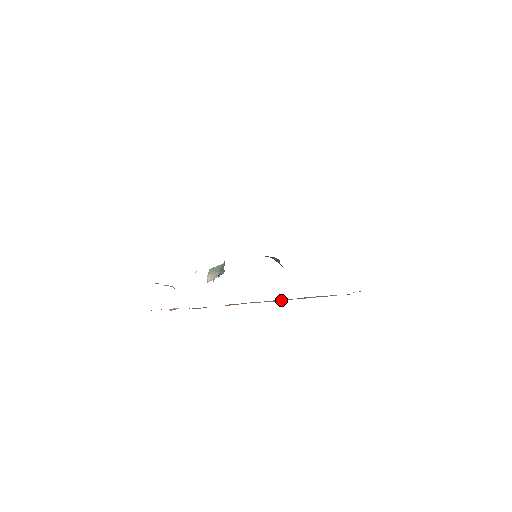
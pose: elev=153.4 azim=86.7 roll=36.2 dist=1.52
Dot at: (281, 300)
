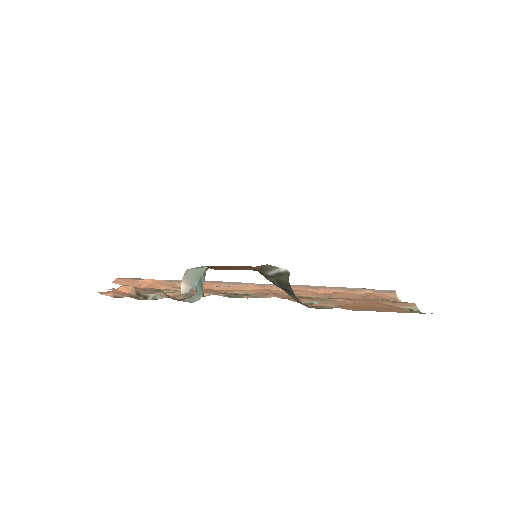
Dot at: occluded
